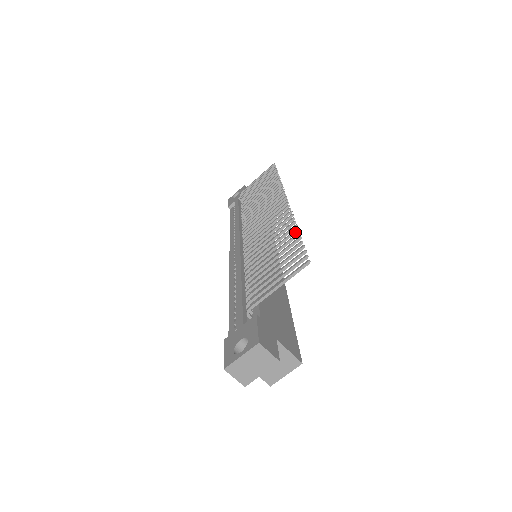
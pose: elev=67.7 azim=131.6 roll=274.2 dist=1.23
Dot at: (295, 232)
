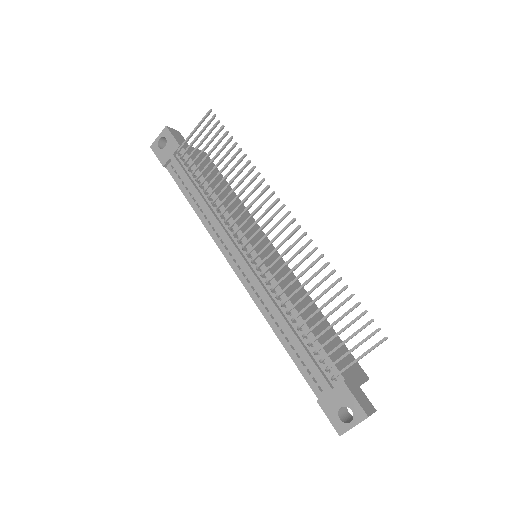
Dot at: (339, 281)
